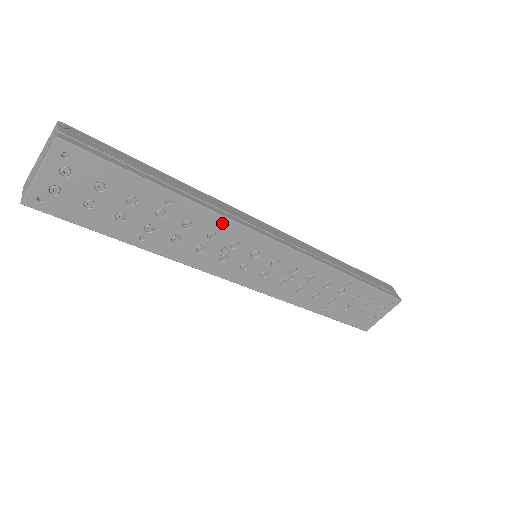
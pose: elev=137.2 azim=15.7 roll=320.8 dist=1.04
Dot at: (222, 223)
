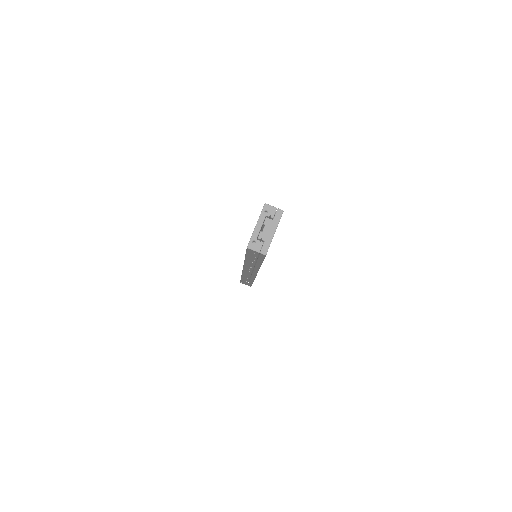
Dot at: occluded
